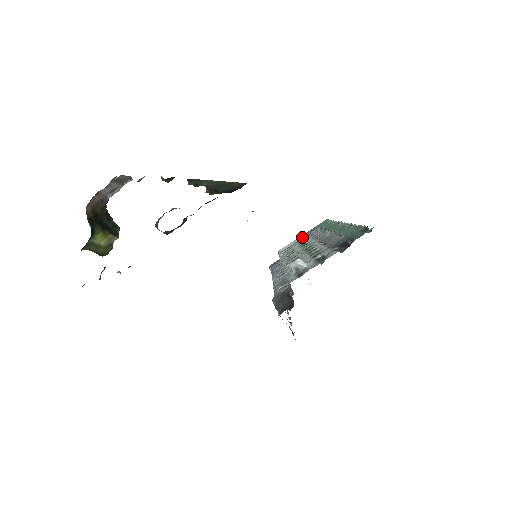
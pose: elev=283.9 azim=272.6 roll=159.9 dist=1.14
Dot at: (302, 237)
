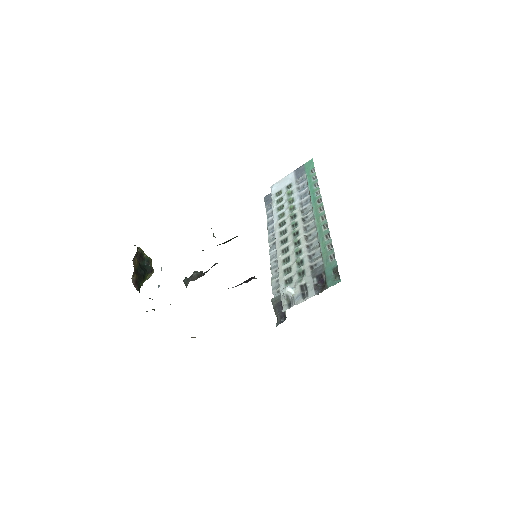
Dot at: (291, 180)
